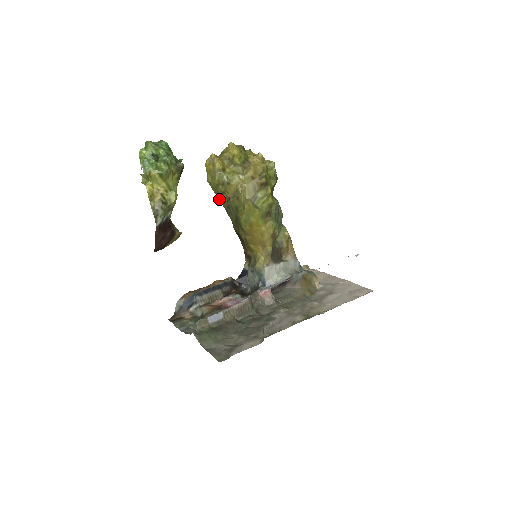
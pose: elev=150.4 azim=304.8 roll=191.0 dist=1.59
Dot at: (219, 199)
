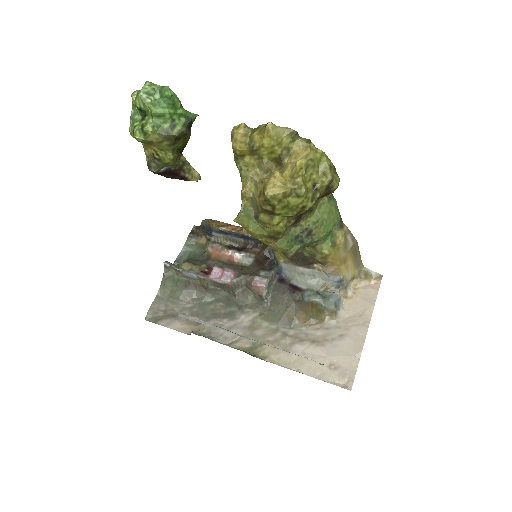
Dot at: occluded
